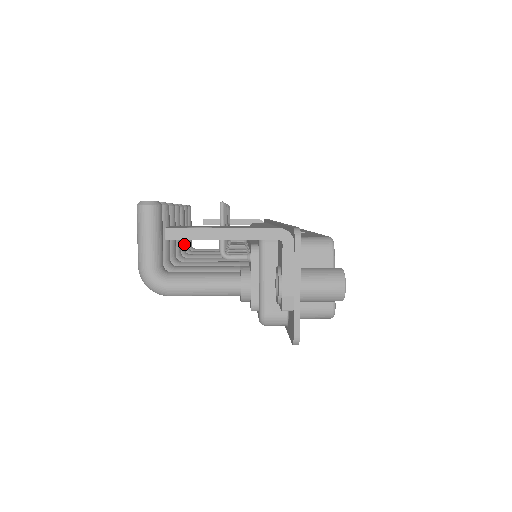
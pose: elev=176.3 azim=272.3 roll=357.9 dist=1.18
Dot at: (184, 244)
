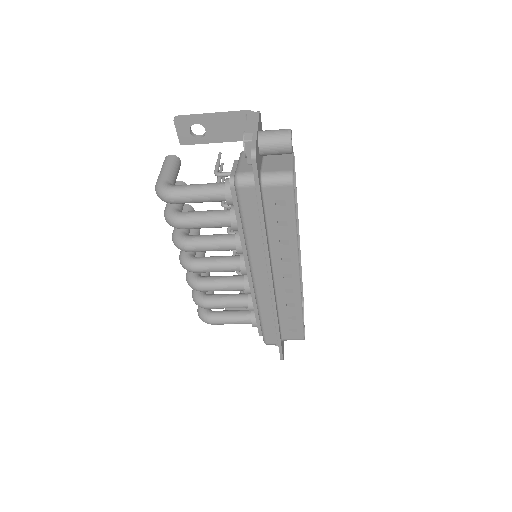
Dot at: occluded
